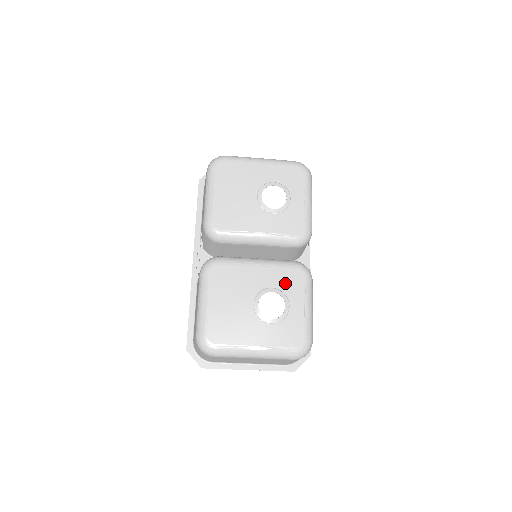
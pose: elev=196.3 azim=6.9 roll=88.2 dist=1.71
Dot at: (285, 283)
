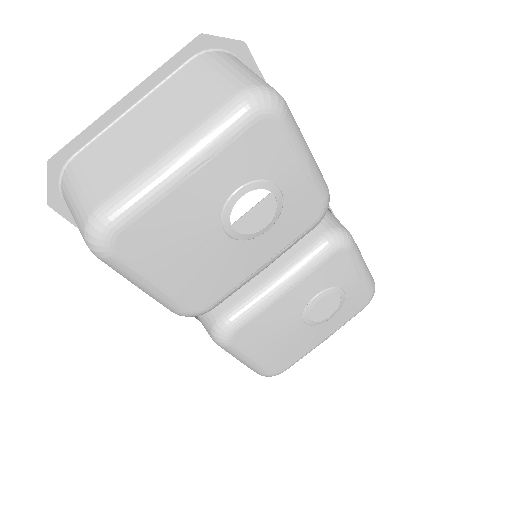
Dot at: (328, 279)
